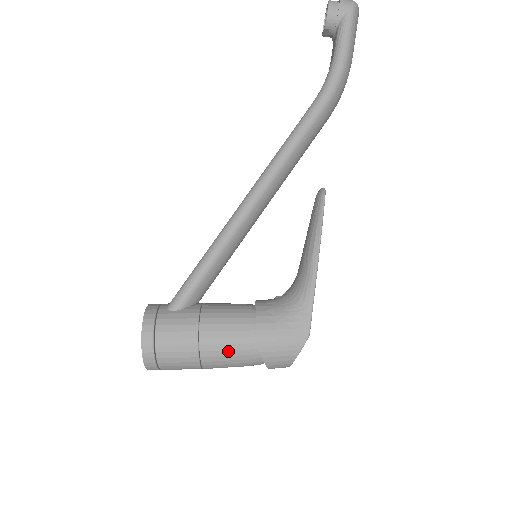
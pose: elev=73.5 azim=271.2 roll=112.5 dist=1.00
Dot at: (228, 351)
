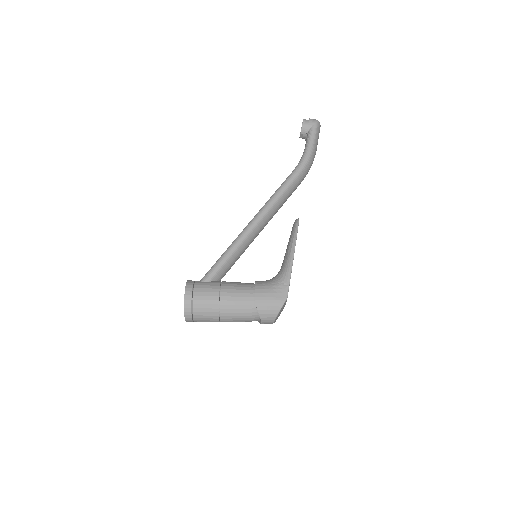
Dot at: (237, 305)
